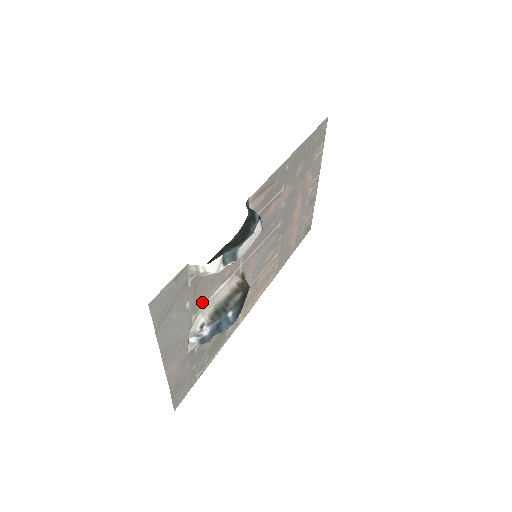
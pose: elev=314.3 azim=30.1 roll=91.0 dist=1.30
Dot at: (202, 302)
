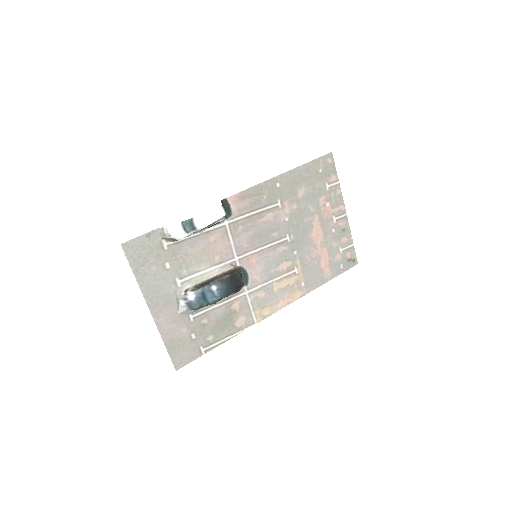
Dot at: (188, 272)
